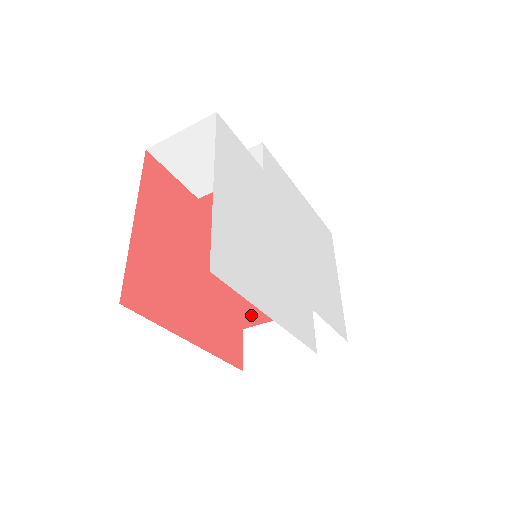
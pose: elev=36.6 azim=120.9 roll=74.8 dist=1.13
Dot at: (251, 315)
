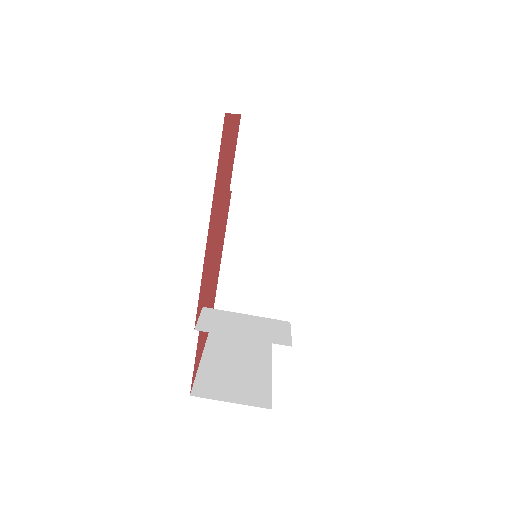
Dot at: occluded
